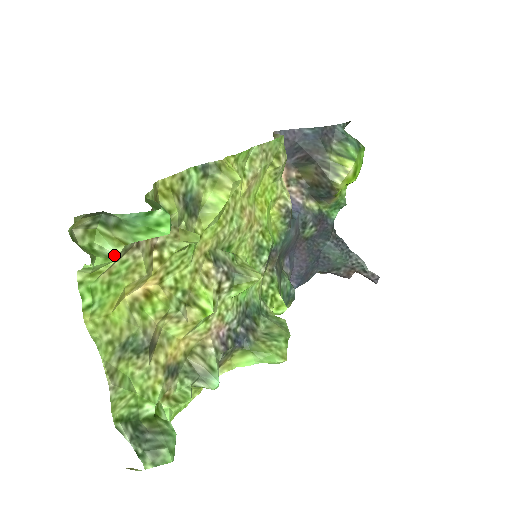
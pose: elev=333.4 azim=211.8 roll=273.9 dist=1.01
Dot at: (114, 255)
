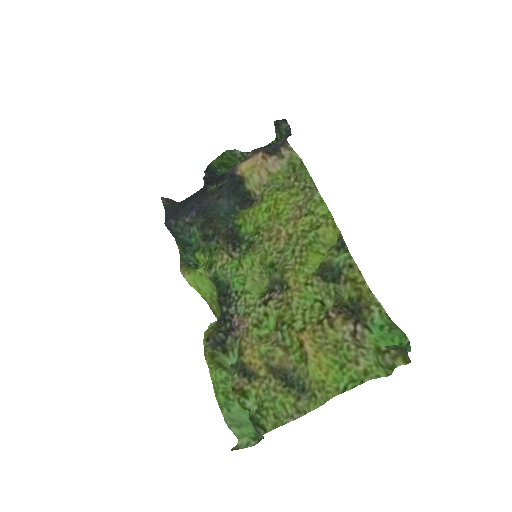
Dot at: (370, 357)
